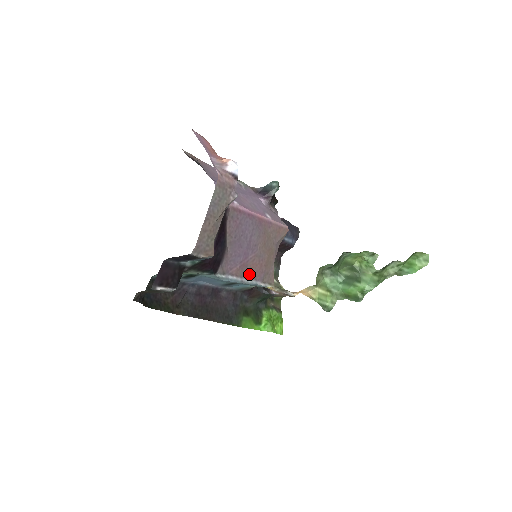
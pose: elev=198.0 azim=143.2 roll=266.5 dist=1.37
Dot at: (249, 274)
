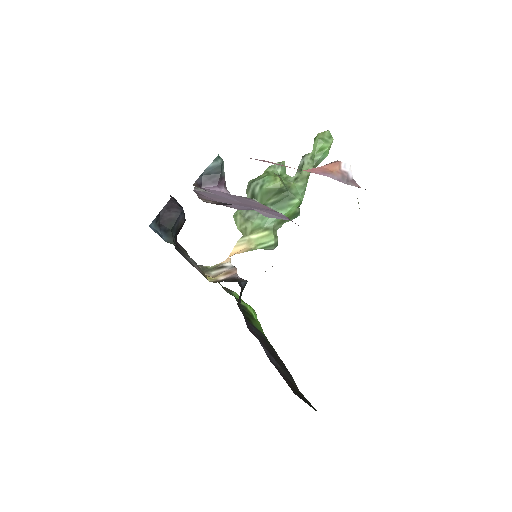
Dot at: occluded
